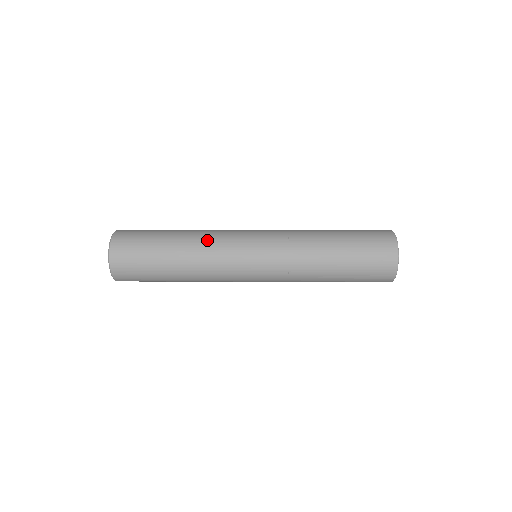
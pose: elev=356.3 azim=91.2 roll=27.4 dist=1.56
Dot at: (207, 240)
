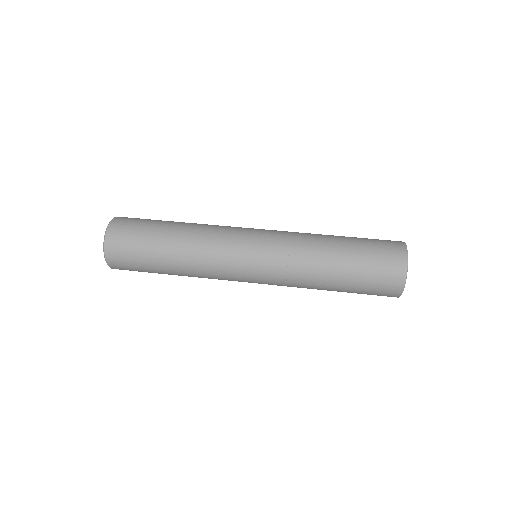
Dot at: (202, 248)
